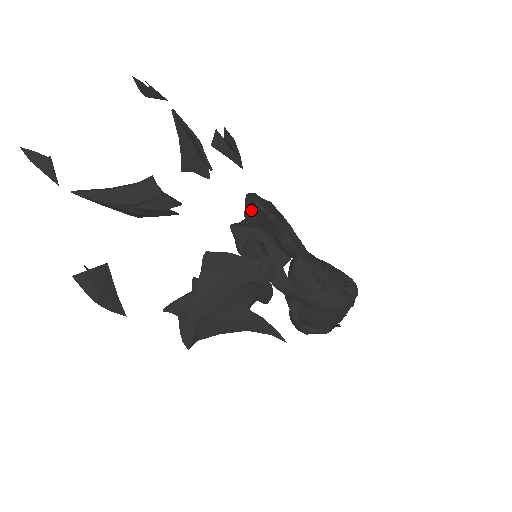
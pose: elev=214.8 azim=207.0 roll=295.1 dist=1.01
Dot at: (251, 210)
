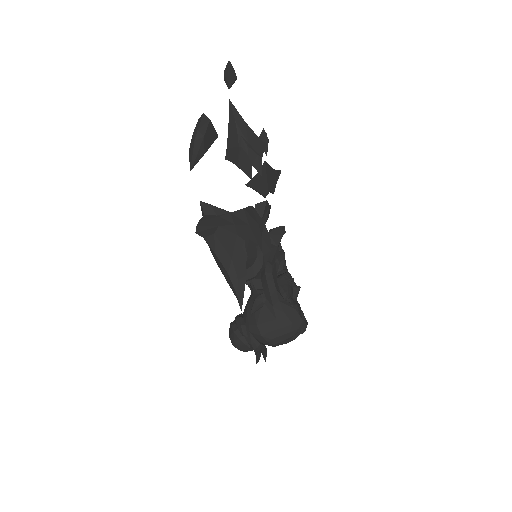
Dot at: occluded
